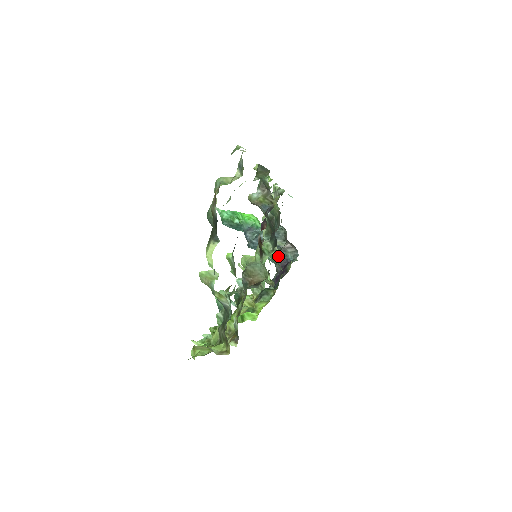
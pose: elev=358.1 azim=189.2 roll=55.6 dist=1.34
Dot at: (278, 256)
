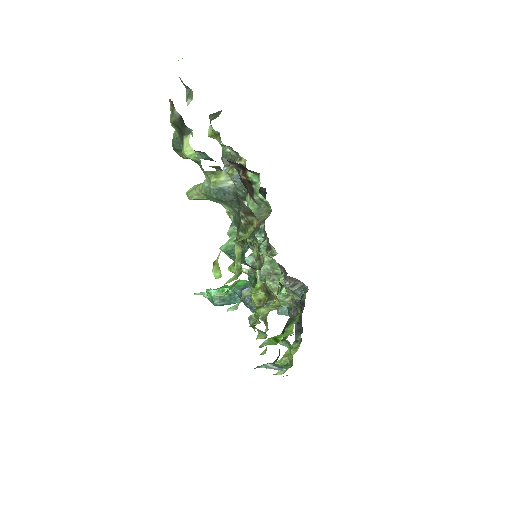
Dot at: occluded
